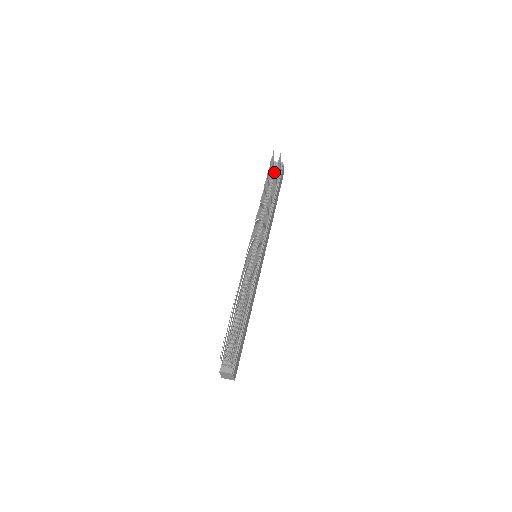
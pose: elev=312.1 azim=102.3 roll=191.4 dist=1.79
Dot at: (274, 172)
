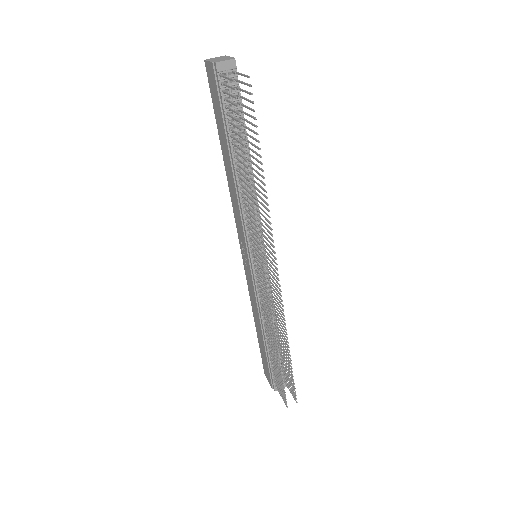
Dot at: occluded
